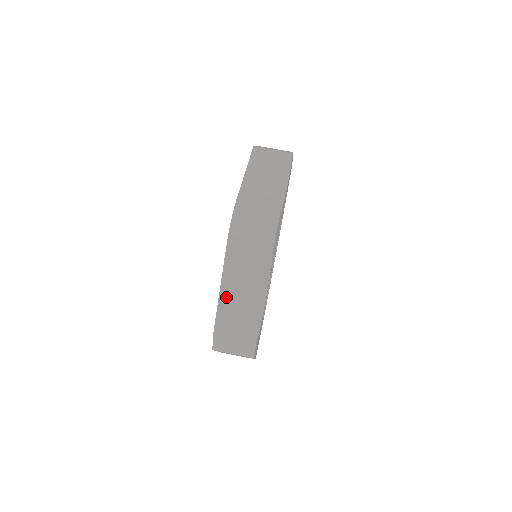
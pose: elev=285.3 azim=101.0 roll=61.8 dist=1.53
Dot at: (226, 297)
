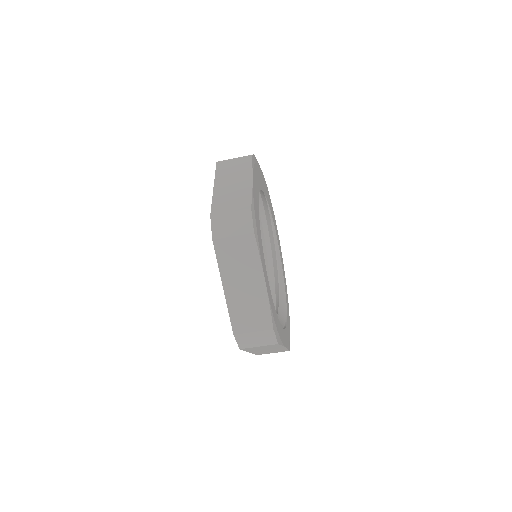
Dot at: (256, 352)
